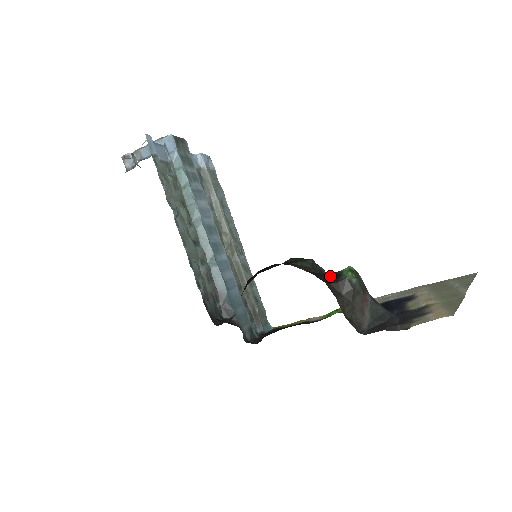
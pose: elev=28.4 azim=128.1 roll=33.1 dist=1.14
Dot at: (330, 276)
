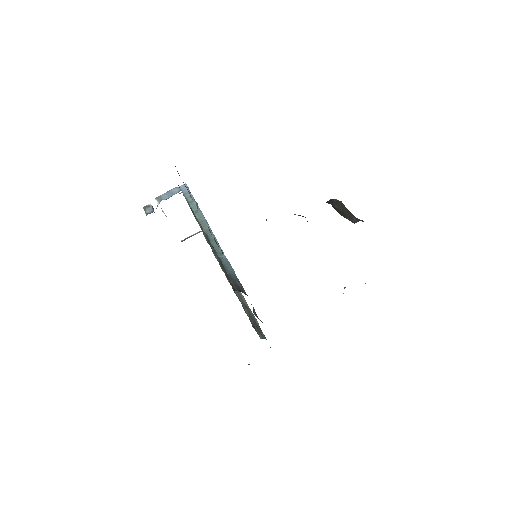
Dot at: occluded
